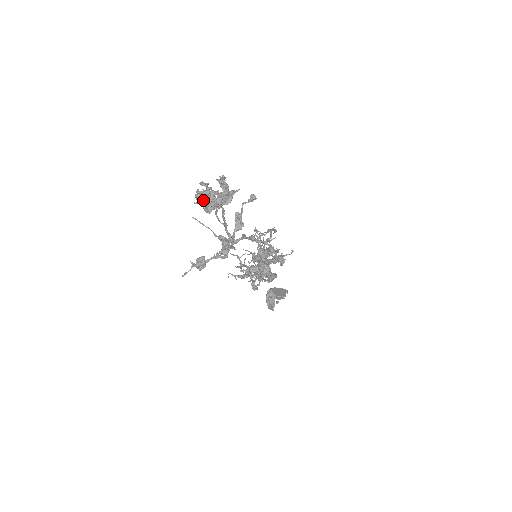
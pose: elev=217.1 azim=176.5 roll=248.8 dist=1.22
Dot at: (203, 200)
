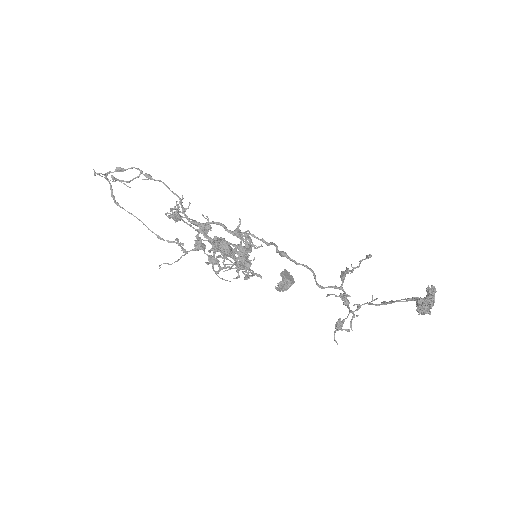
Dot at: (430, 312)
